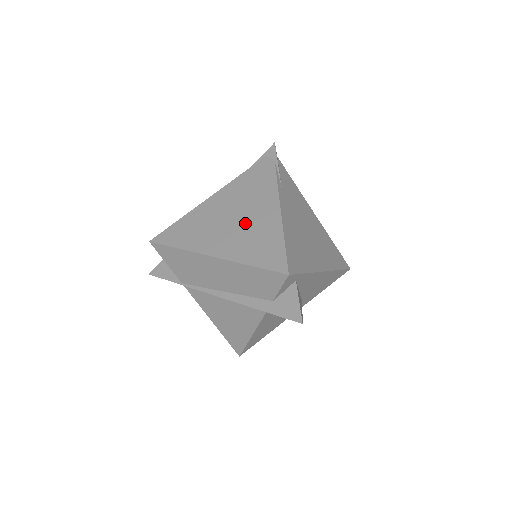
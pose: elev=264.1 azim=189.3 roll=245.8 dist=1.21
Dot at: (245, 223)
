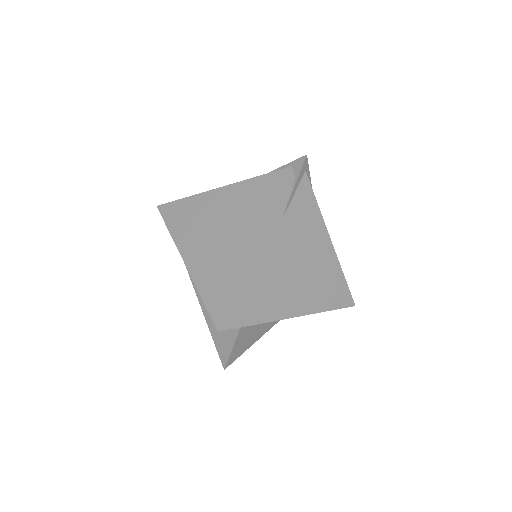
Dot at: (225, 244)
